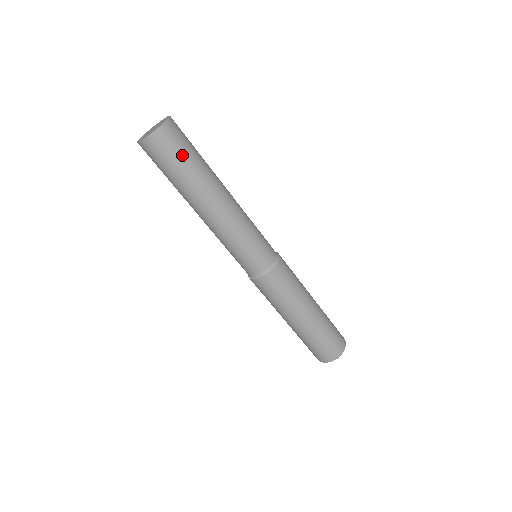
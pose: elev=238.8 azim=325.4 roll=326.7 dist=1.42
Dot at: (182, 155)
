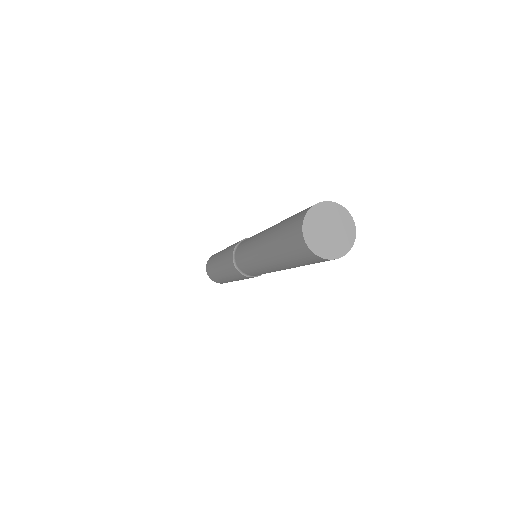
Dot at: occluded
